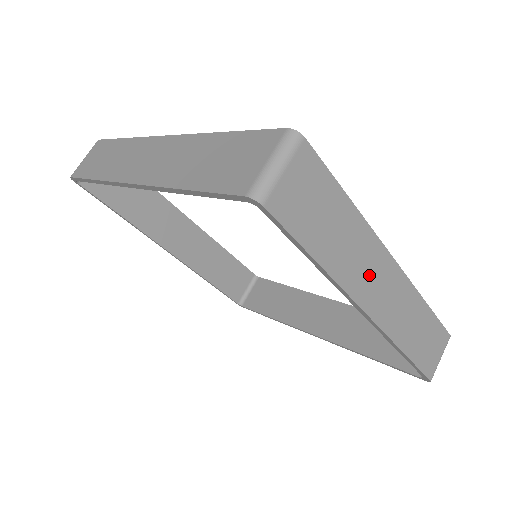
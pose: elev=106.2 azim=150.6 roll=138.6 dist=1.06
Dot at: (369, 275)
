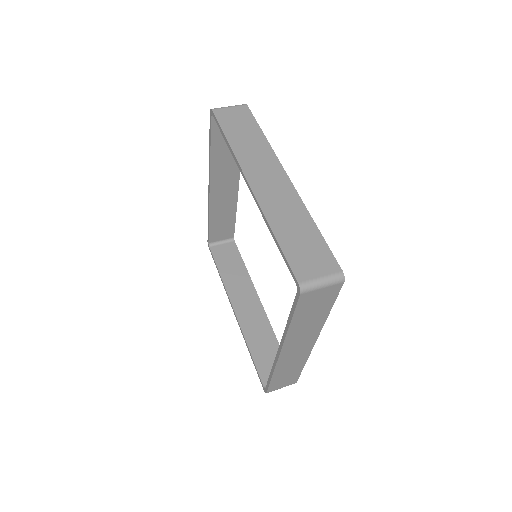
Dot at: (300, 340)
